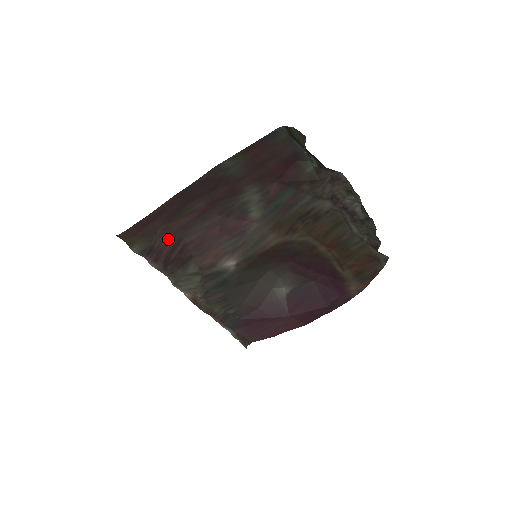
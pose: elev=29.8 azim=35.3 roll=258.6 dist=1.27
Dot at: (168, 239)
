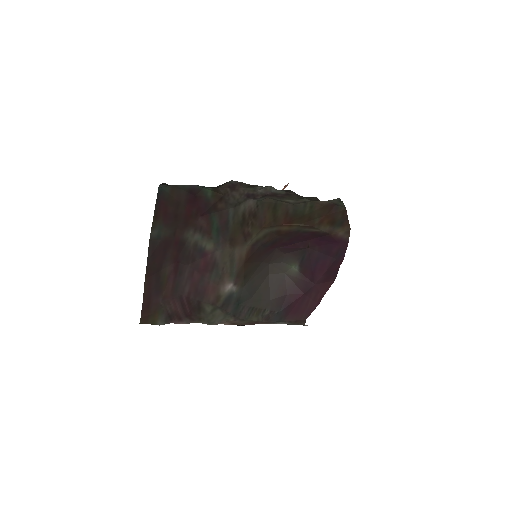
Dot at: (172, 303)
